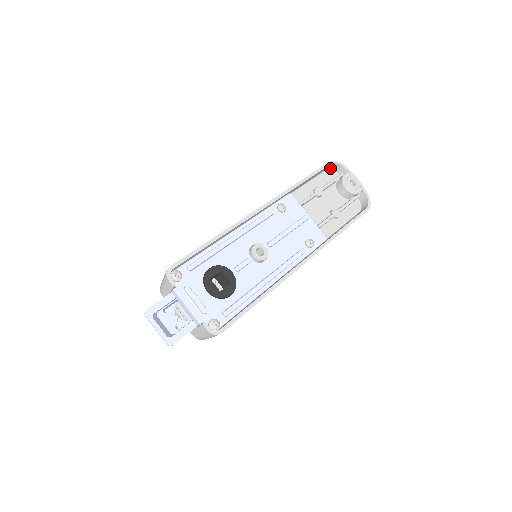
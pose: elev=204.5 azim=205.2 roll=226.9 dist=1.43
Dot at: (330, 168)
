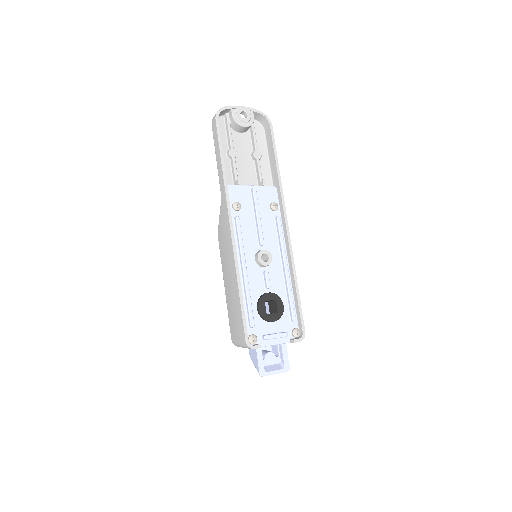
Dot at: occluded
